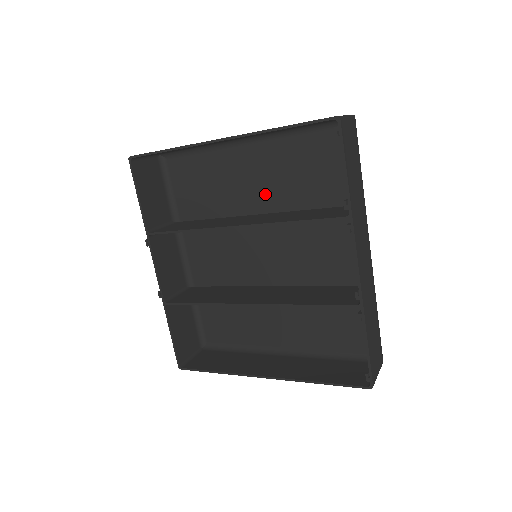
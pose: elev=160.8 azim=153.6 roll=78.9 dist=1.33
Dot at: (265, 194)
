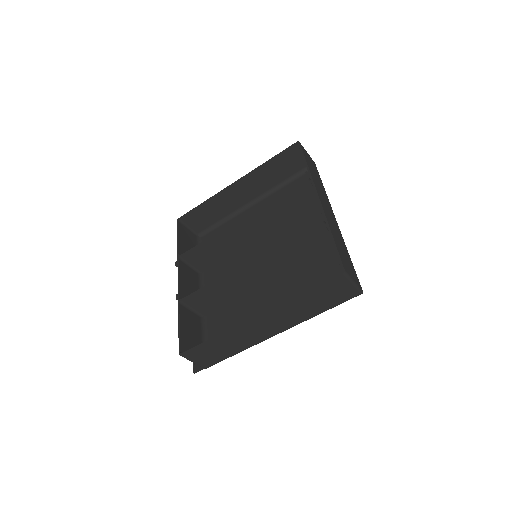
Dot at: occluded
